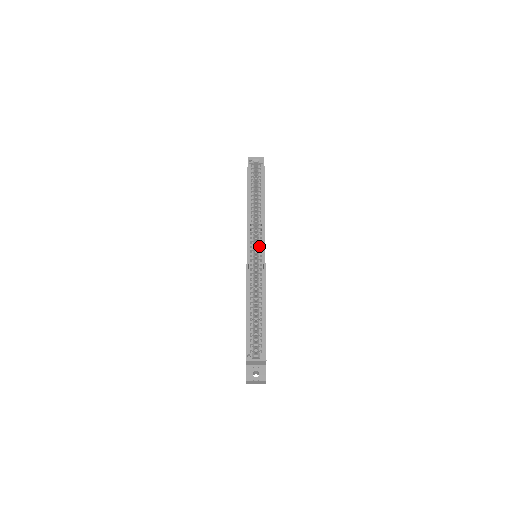
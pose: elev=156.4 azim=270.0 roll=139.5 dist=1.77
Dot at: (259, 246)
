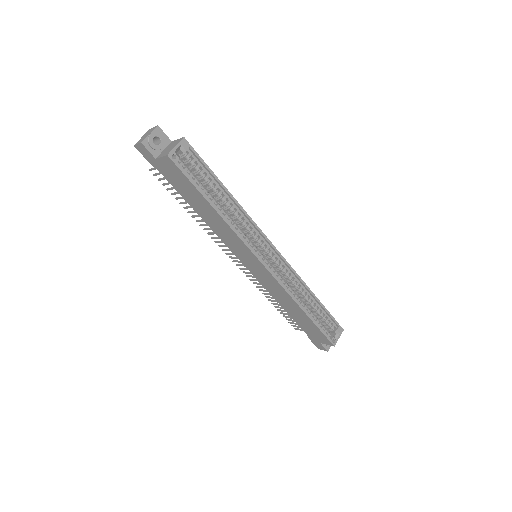
Dot at: (267, 250)
